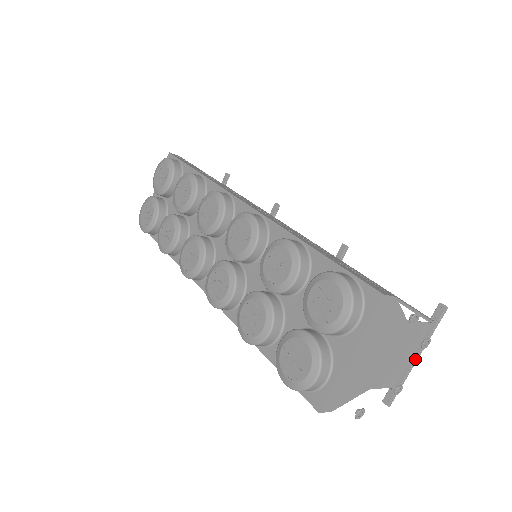
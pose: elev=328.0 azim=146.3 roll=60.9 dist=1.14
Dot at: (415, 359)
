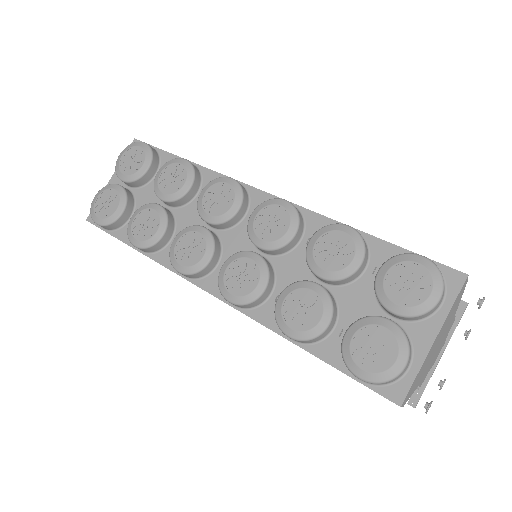
Dot at: (441, 356)
